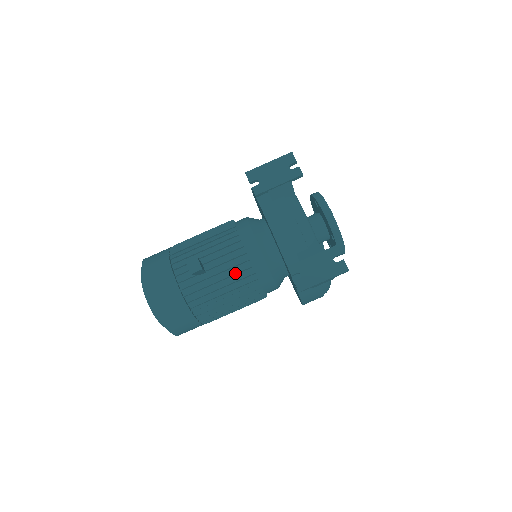
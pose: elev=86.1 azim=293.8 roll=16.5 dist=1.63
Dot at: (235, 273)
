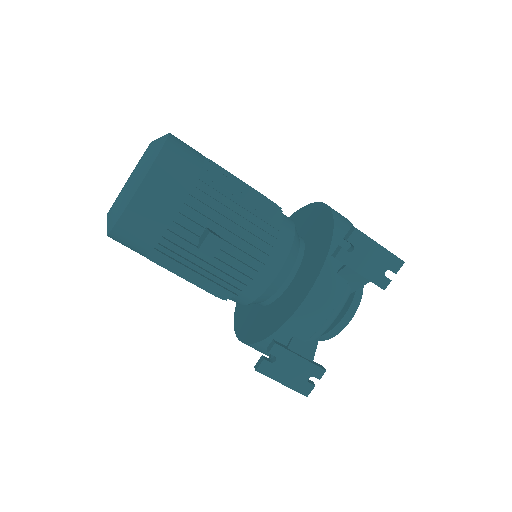
Dot at: (229, 275)
